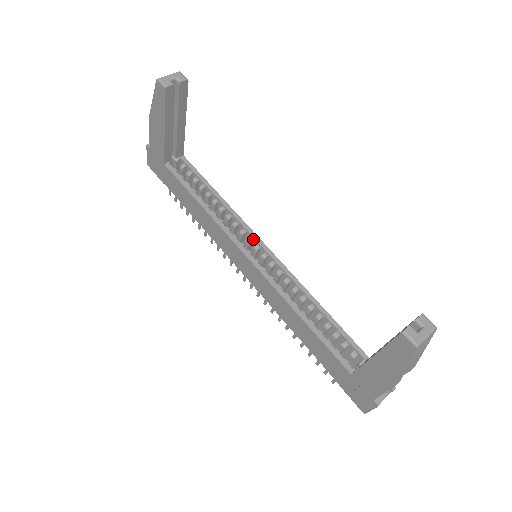
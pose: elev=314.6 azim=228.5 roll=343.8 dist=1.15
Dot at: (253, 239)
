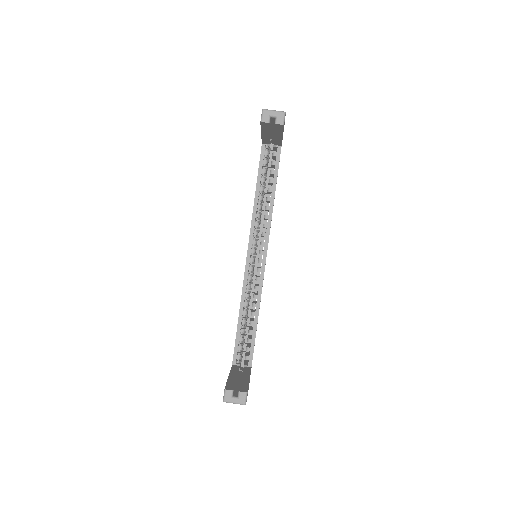
Dot at: (264, 245)
